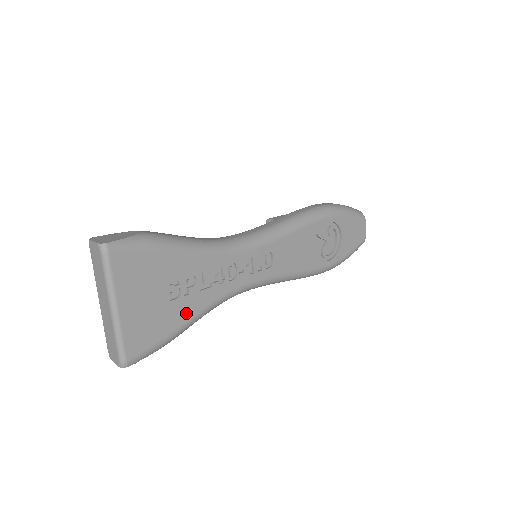
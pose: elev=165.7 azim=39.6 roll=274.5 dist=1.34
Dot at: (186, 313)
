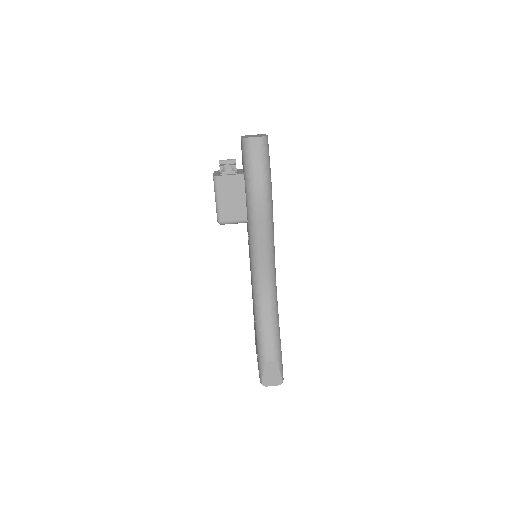
Dot at: occluded
